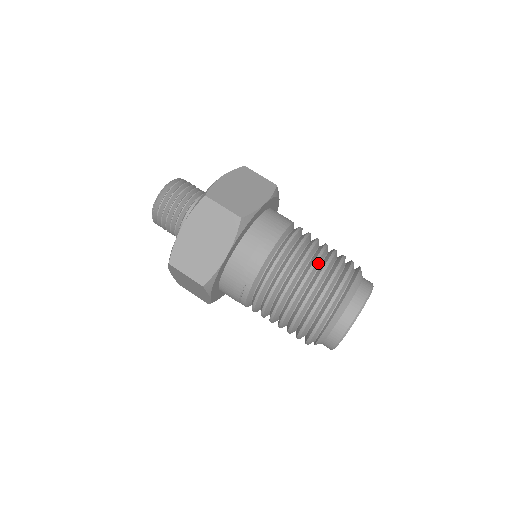
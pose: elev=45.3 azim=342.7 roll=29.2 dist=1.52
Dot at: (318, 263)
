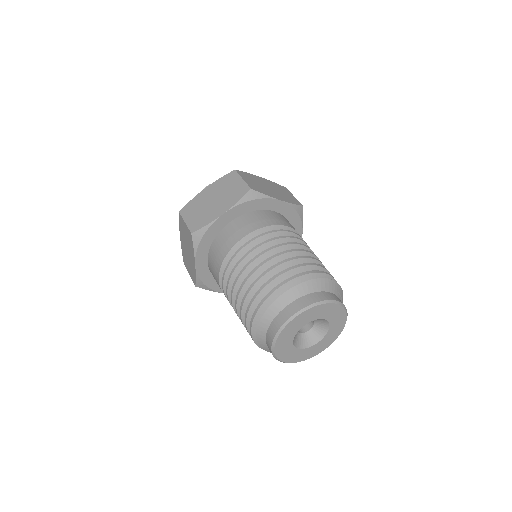
Dot at: (254, 276)
